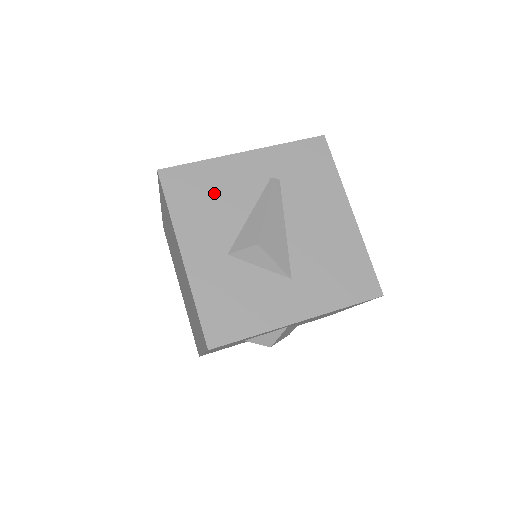
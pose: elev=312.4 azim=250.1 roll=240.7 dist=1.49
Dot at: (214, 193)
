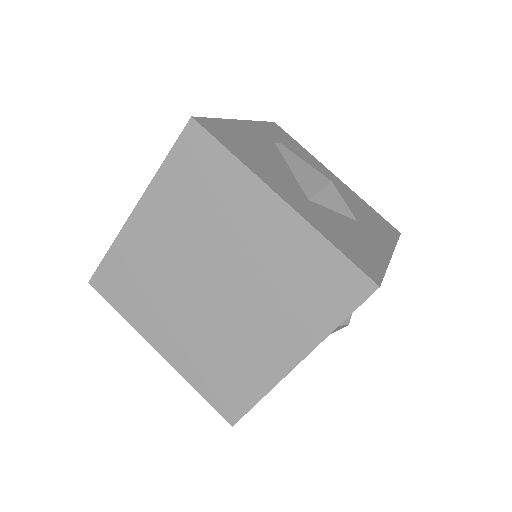
Dot at: (252, 147)
